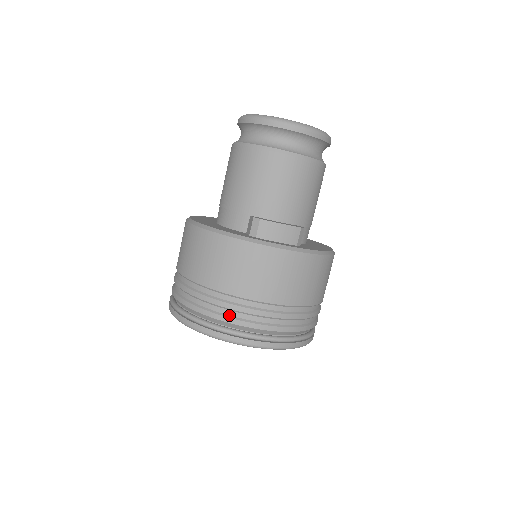
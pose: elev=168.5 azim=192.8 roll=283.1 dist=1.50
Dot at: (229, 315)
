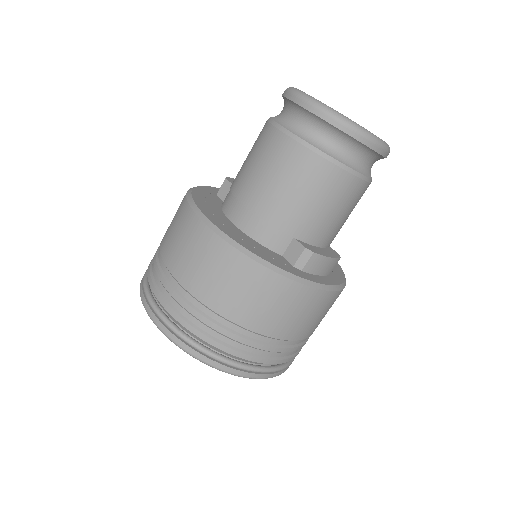
Dot at: (253, 353)
